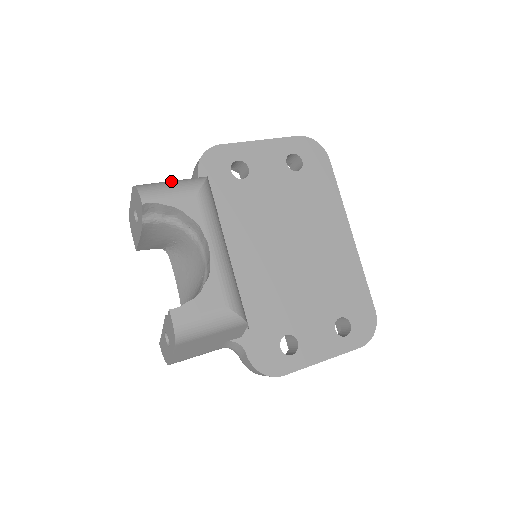
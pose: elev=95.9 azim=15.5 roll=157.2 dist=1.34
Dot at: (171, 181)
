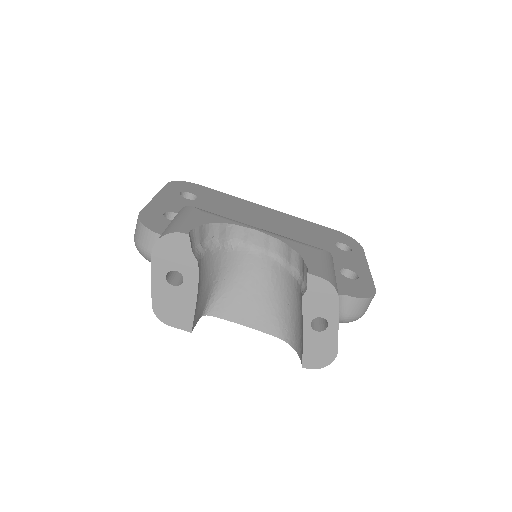
Dot at: (170, 223)
